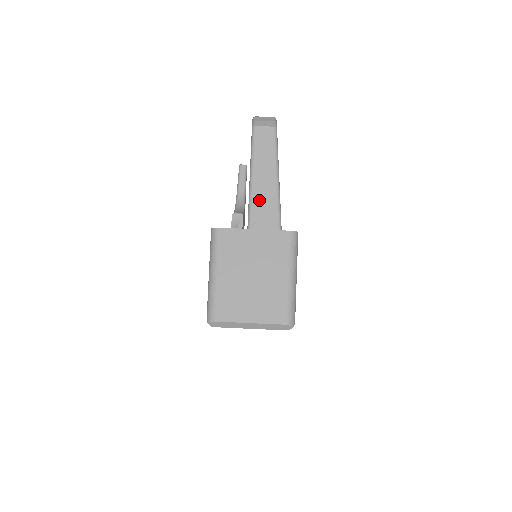
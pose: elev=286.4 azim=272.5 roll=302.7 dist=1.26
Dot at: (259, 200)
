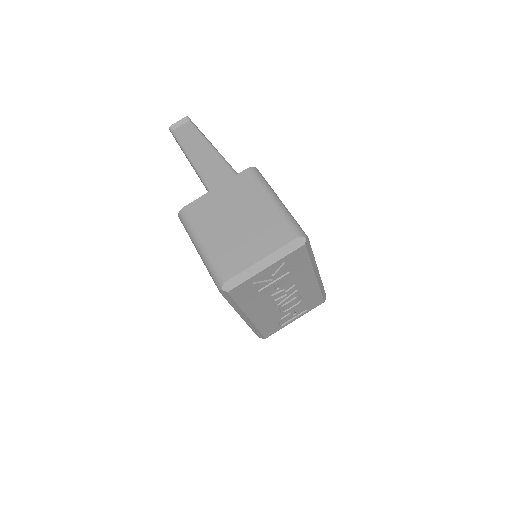
Dot at: (208, 172)
